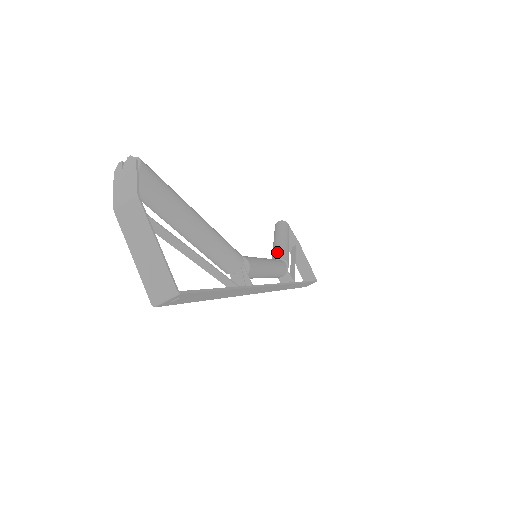
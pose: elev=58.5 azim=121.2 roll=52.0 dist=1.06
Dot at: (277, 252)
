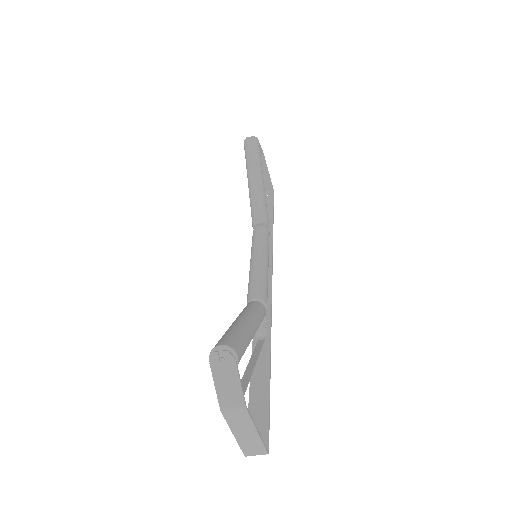
Dot at: (258, 209)
